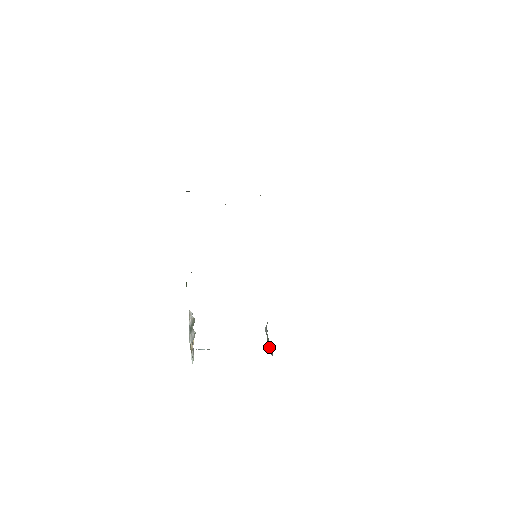
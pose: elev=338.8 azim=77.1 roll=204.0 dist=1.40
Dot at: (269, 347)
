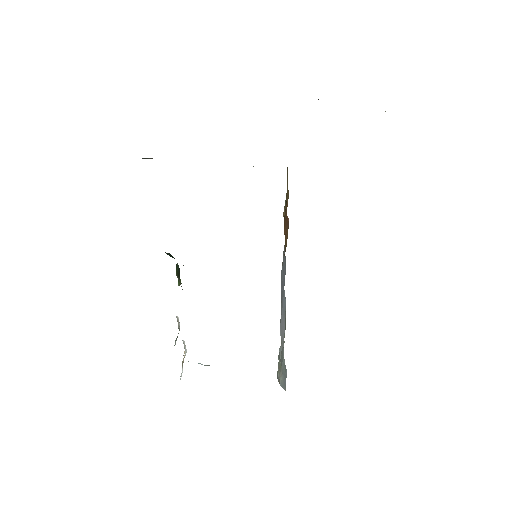
Dot at: (281, 376)
